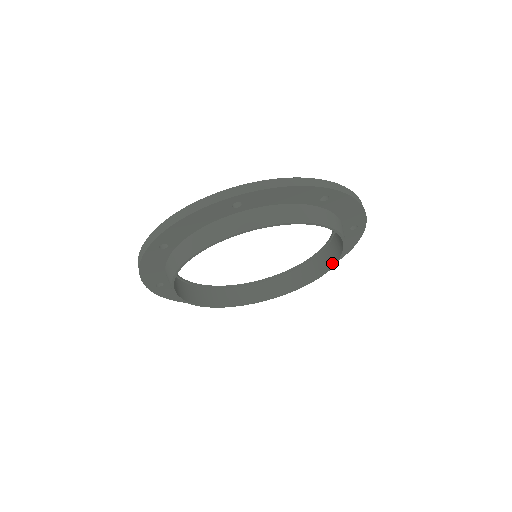
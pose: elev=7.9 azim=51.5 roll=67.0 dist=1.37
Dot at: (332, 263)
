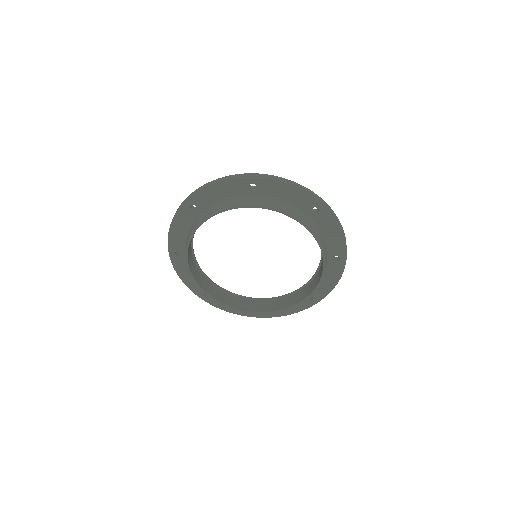
Dot at: (313, 288)
